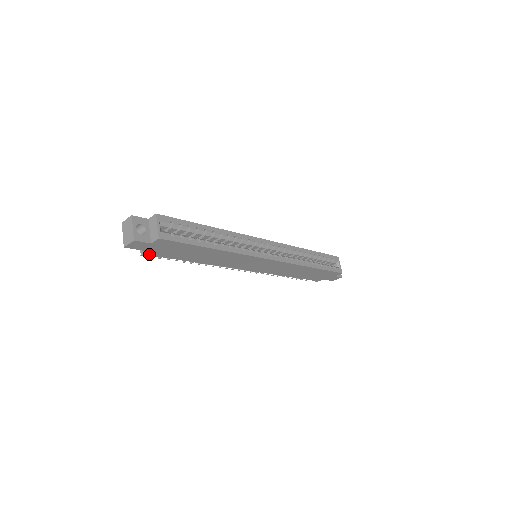
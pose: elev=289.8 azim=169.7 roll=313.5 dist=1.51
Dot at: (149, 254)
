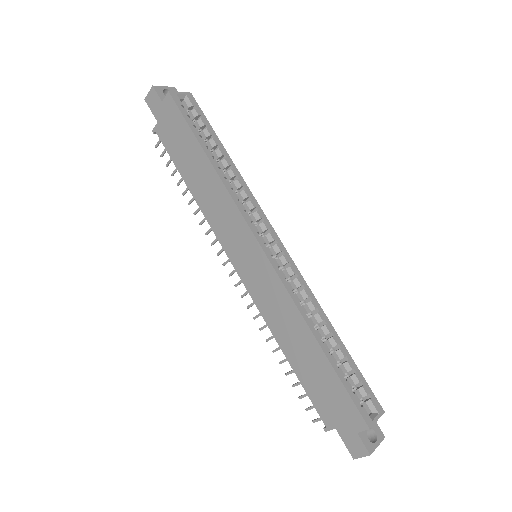
Dot at: (158, 132)
